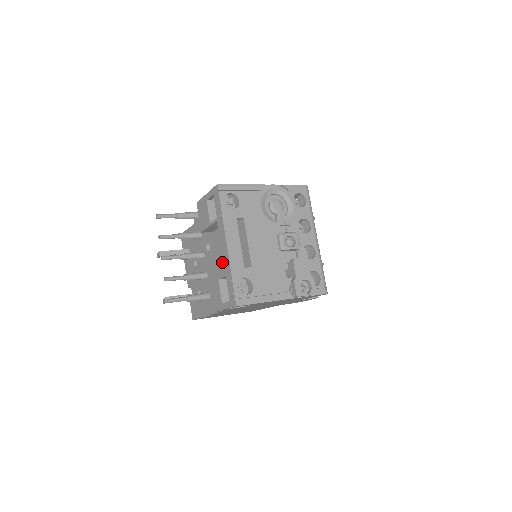
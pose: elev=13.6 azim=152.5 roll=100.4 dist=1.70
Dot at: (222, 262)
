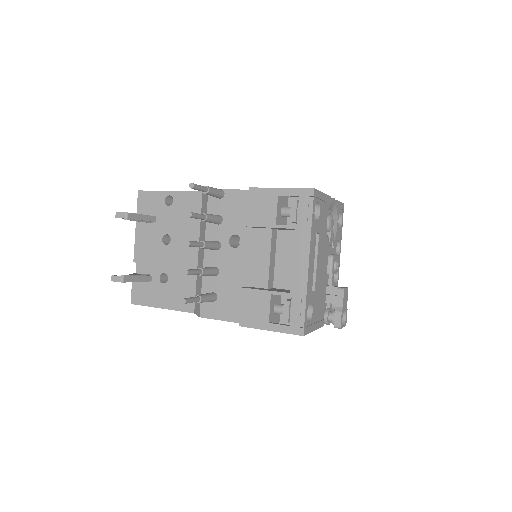
Dot at: (264, 270)
